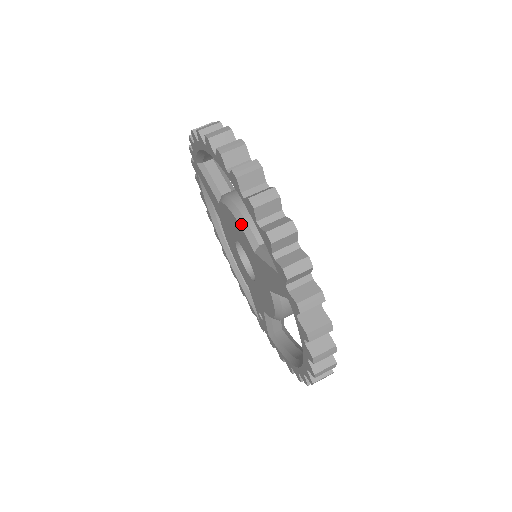
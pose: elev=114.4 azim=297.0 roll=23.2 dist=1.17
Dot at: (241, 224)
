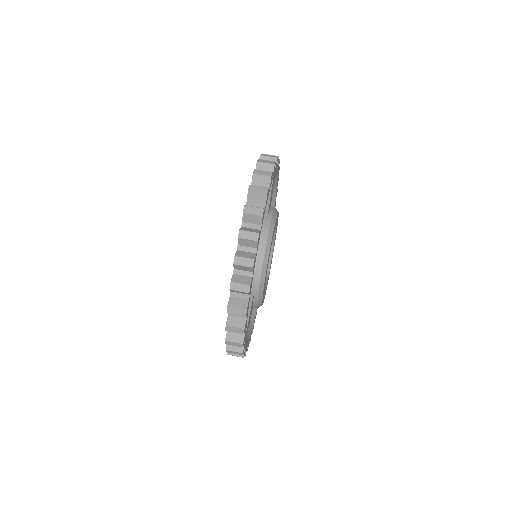
Dot at: occluded
